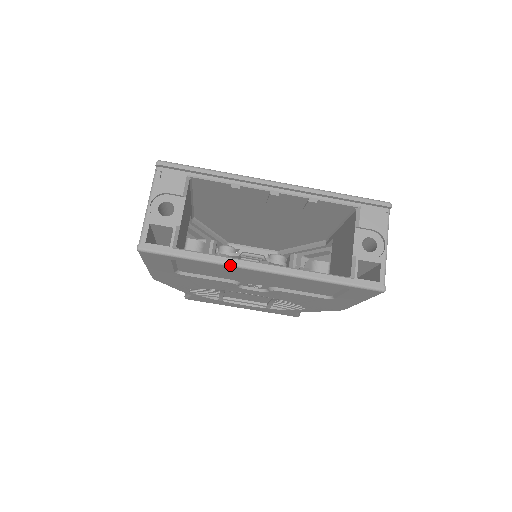
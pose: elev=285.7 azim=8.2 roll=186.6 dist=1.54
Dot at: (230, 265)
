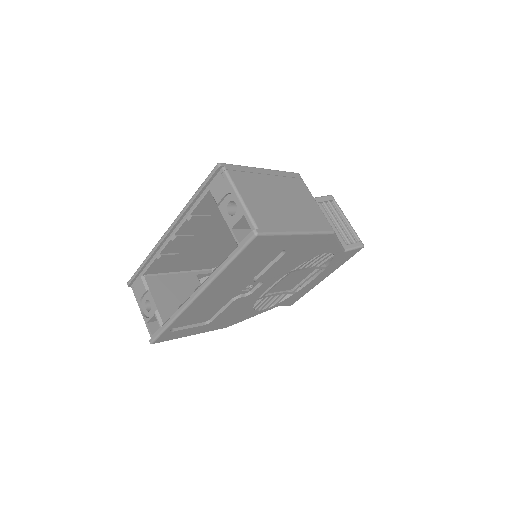
Dot at: (182, 311)
